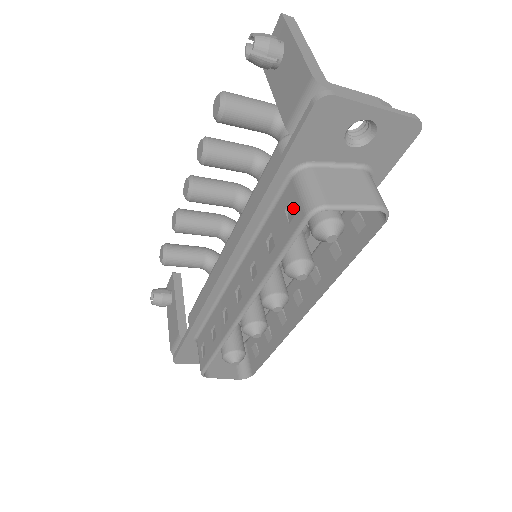
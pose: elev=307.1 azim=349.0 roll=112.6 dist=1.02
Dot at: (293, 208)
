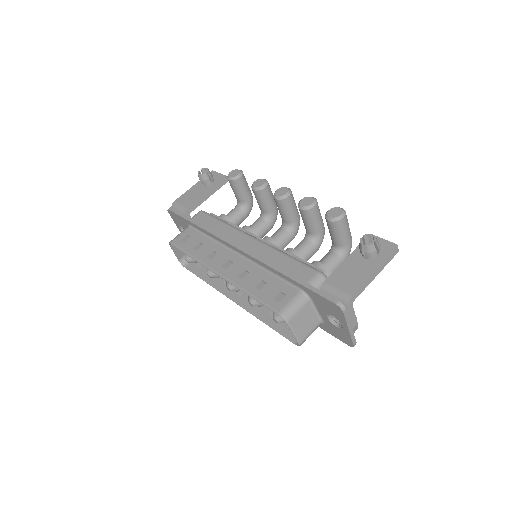
Dot at: (283, 298)
